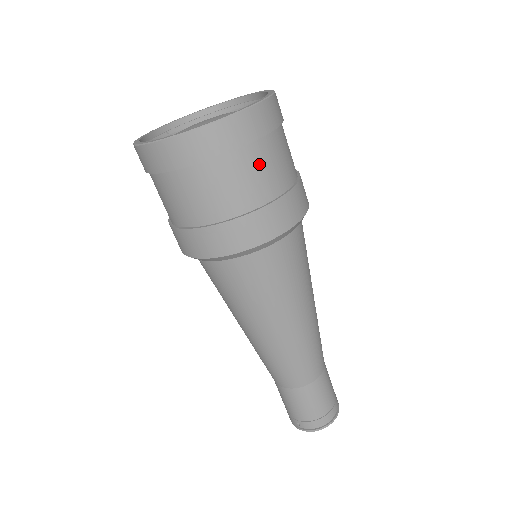
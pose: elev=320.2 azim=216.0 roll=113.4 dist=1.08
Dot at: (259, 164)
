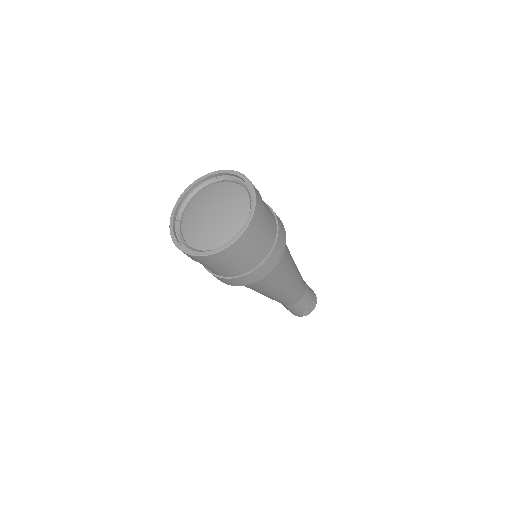
Dot at: (265, 231)
